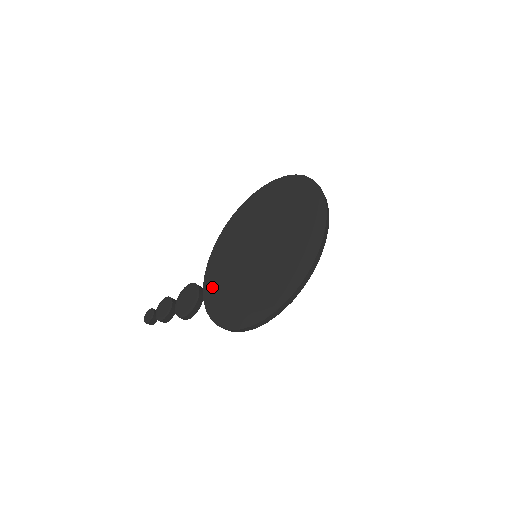
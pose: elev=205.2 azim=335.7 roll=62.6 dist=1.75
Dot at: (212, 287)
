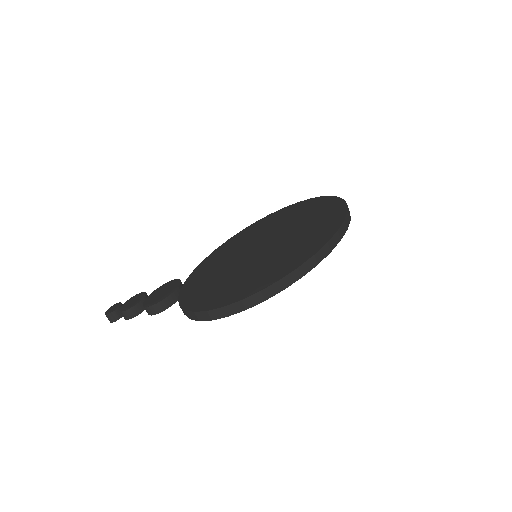
Dot at: (195, 279)
